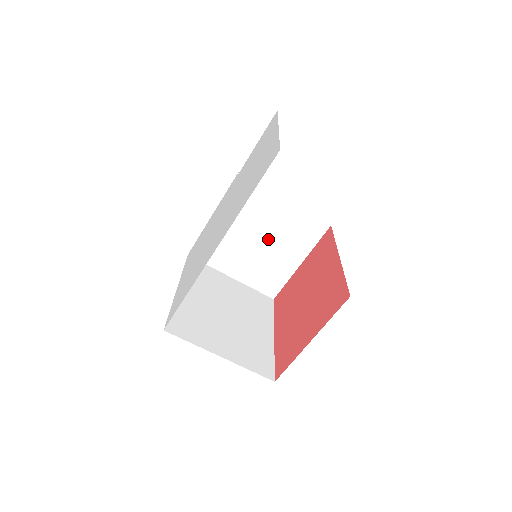
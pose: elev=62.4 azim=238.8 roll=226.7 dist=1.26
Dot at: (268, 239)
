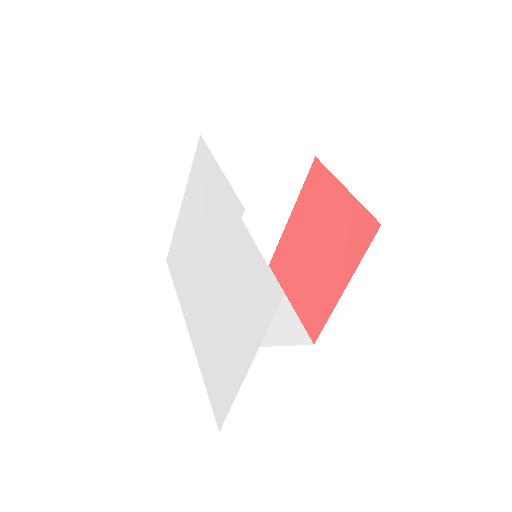
Dot at: occluded
